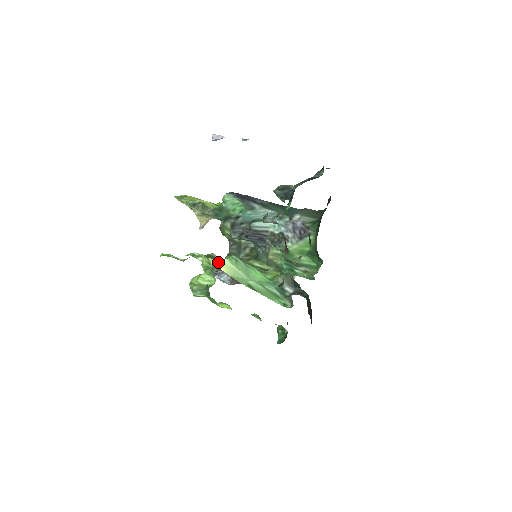
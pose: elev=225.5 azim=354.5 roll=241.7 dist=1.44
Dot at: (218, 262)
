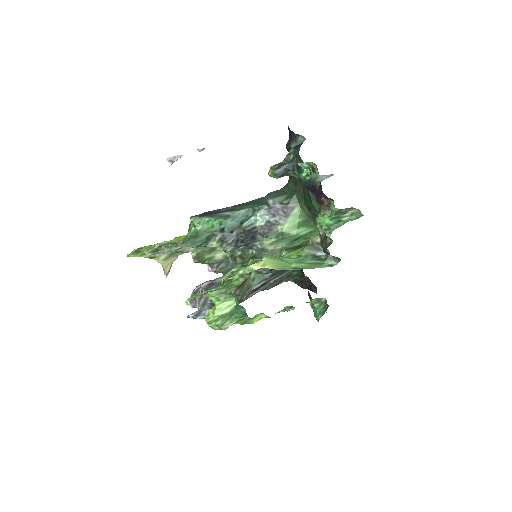
Dot at: (260, 263)
